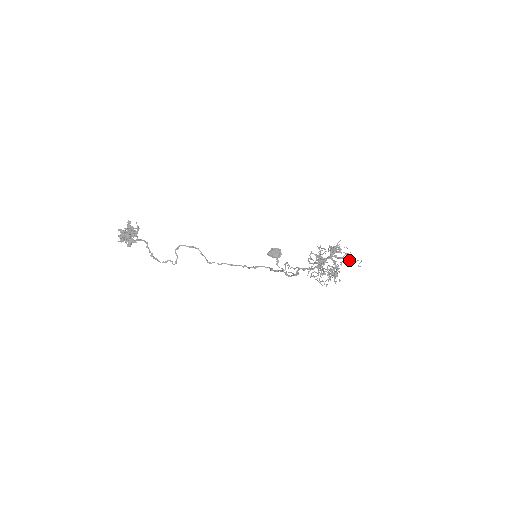
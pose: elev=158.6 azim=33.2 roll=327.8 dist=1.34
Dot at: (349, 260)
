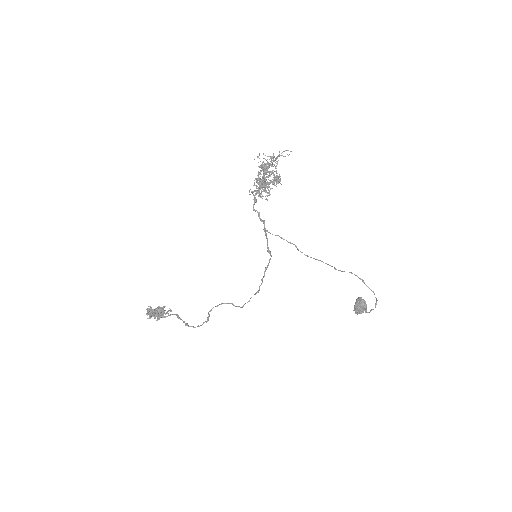
Dot at: (276, 158)
